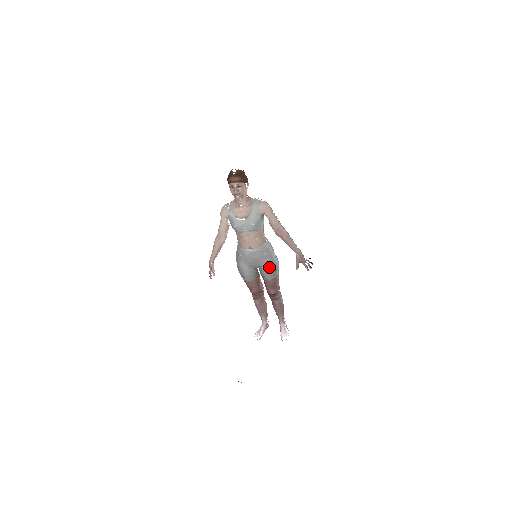
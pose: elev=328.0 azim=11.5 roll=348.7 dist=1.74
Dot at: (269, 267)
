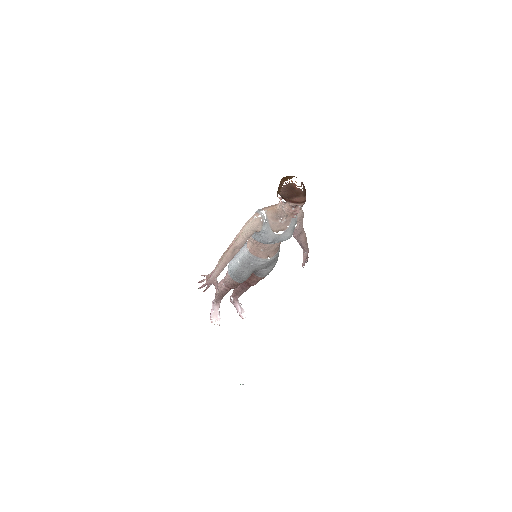
Dot at: (273, 267)
